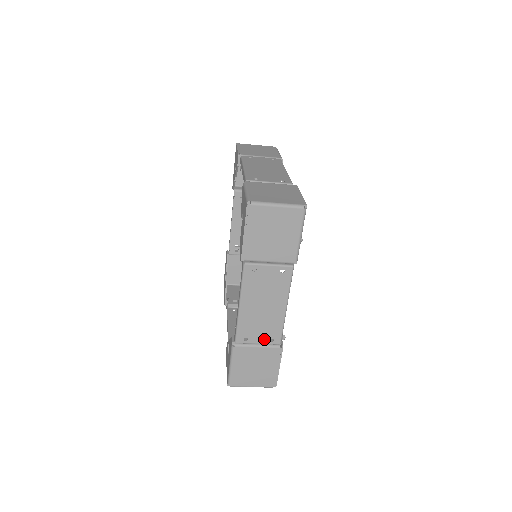
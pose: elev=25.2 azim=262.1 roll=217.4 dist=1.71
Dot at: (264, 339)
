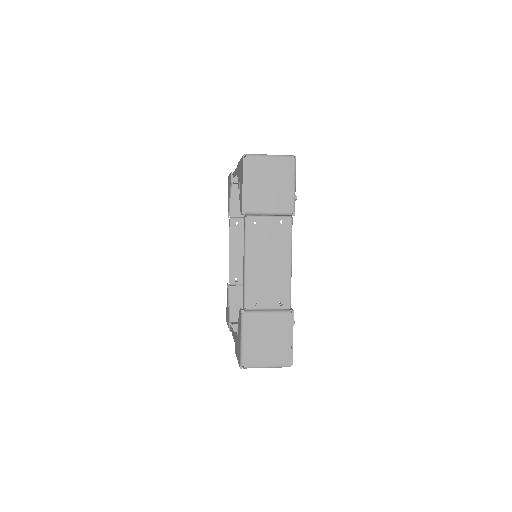
Dot at: occluded
